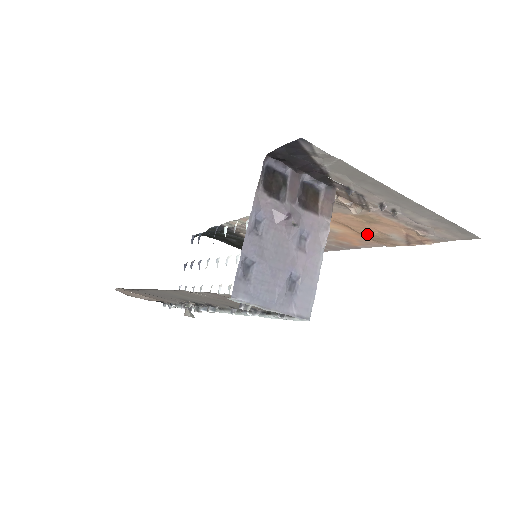
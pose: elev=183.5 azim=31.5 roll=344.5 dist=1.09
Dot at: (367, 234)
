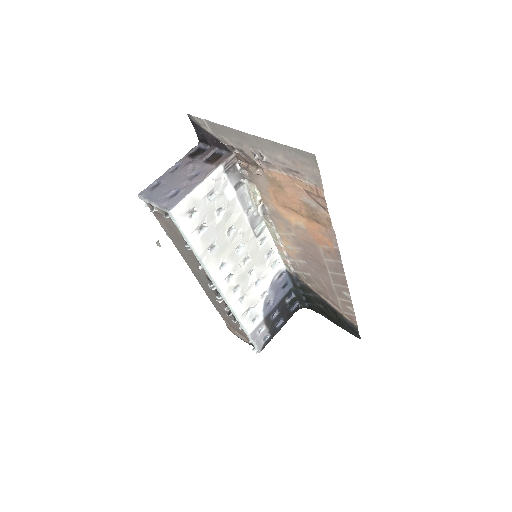
Dot at: (305, 213)
